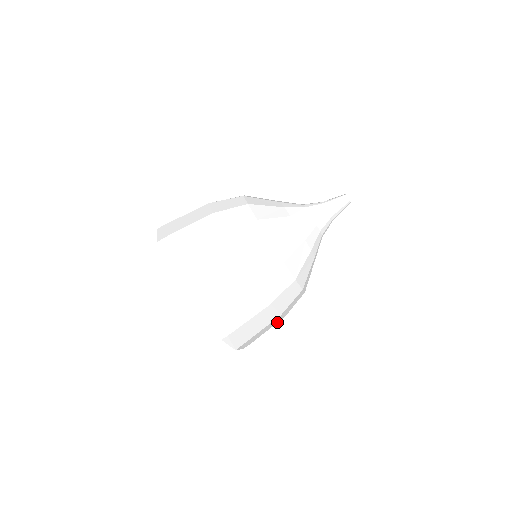
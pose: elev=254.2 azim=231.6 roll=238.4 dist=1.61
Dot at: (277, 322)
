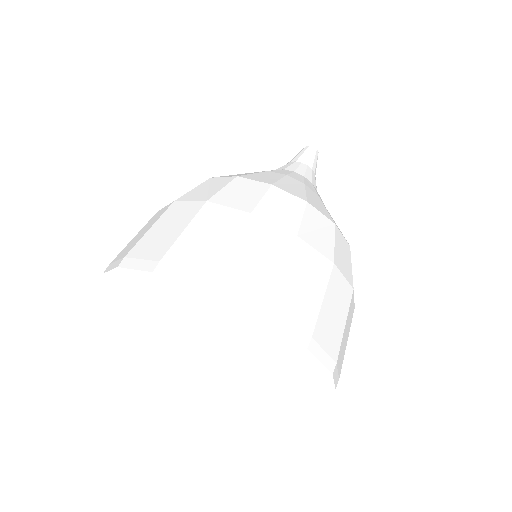
Dot at: (327, 275)
